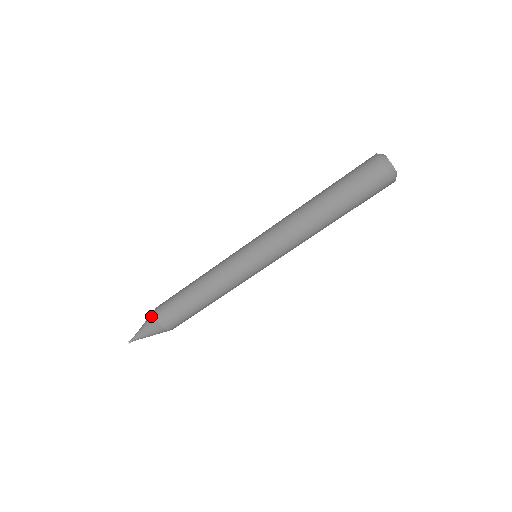
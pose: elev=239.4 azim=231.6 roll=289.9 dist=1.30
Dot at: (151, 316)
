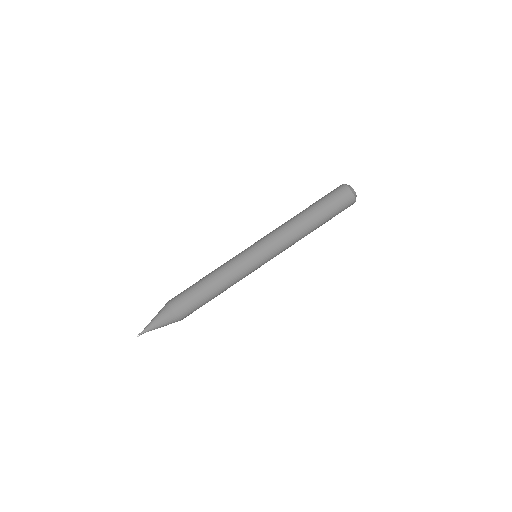
Dot at: occluded
